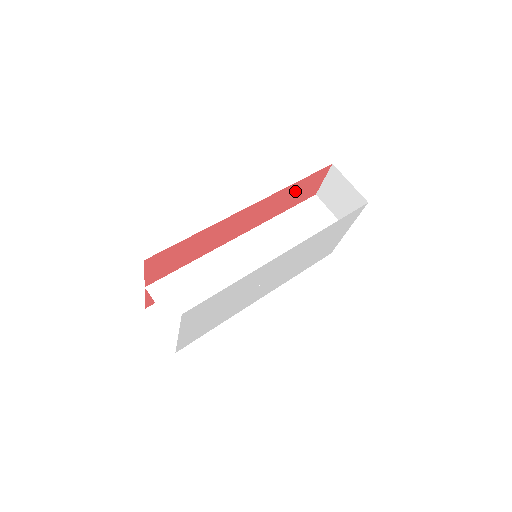
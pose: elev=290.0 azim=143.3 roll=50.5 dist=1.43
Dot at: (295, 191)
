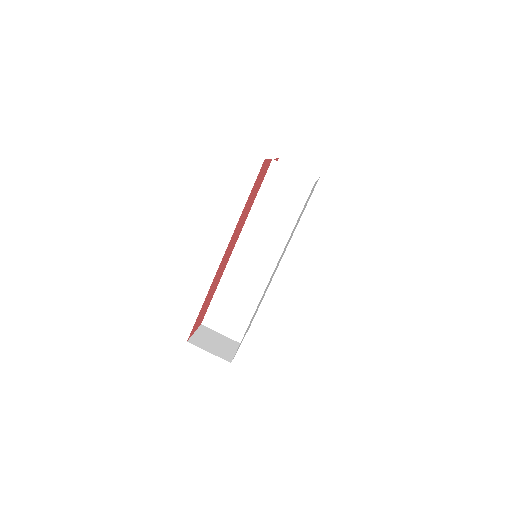
Dot at: (250, 198)
